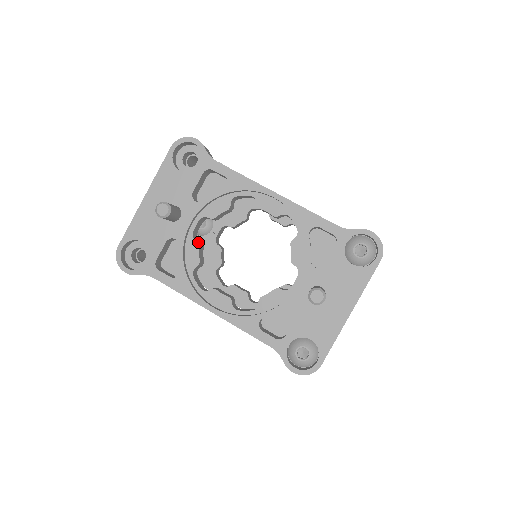
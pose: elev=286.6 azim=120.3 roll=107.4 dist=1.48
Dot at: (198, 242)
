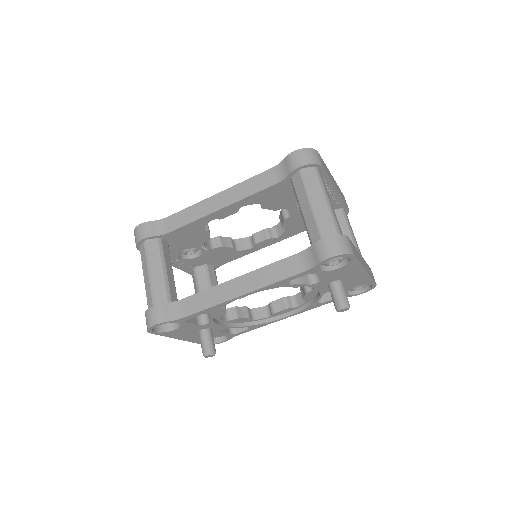
Dot at: (234, 318)
